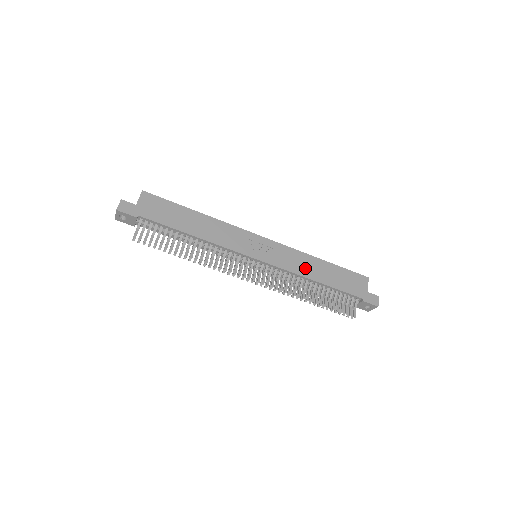
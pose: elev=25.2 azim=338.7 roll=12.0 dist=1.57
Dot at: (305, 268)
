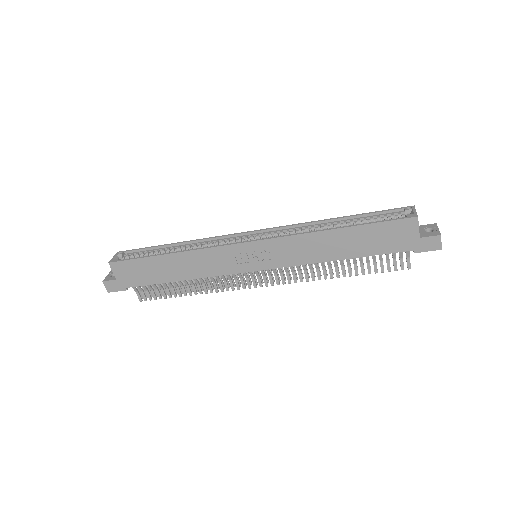
Dot at: (317, 252)
